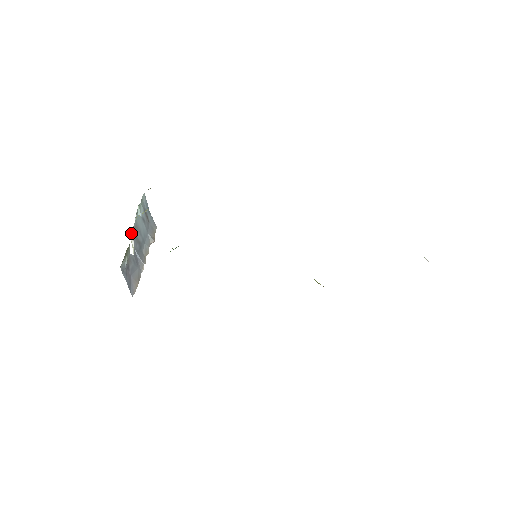
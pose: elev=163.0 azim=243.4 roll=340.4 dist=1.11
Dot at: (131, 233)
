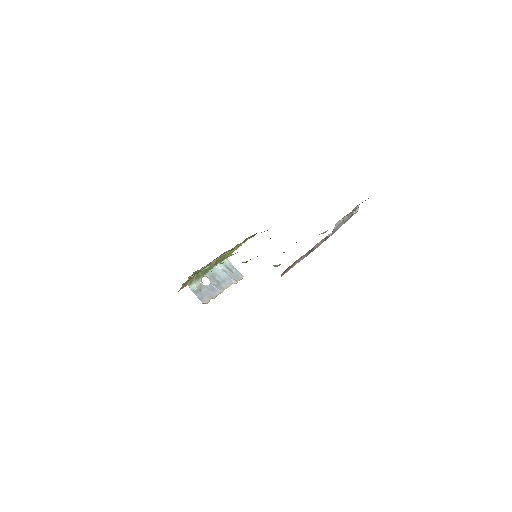
Dot at: (205, 275)
